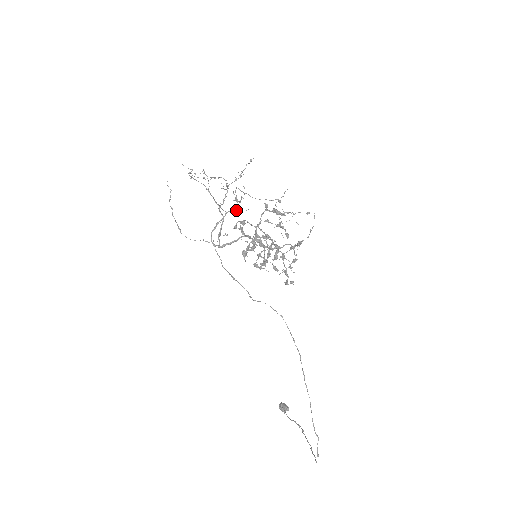
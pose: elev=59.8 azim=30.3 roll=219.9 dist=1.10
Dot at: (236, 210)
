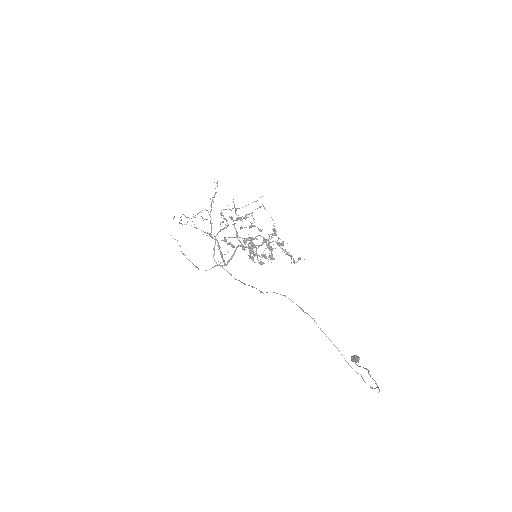
Dot at: occluded
